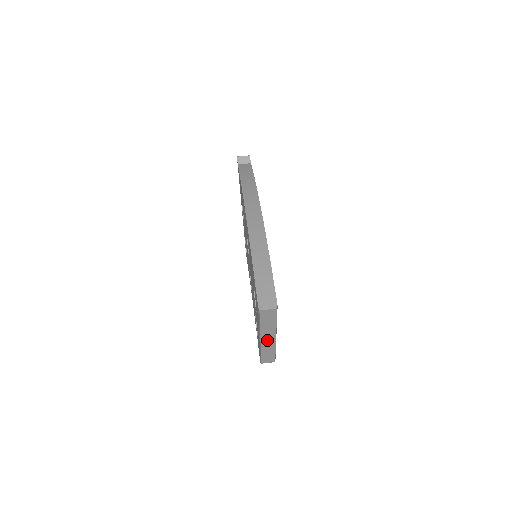
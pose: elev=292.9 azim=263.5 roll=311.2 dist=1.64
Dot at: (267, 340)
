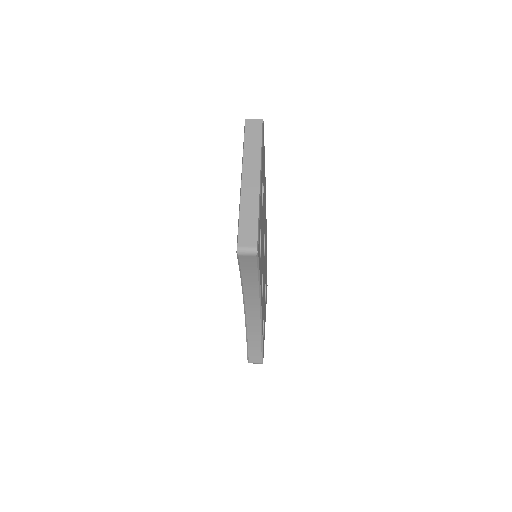
Dot at: (249, 181)
